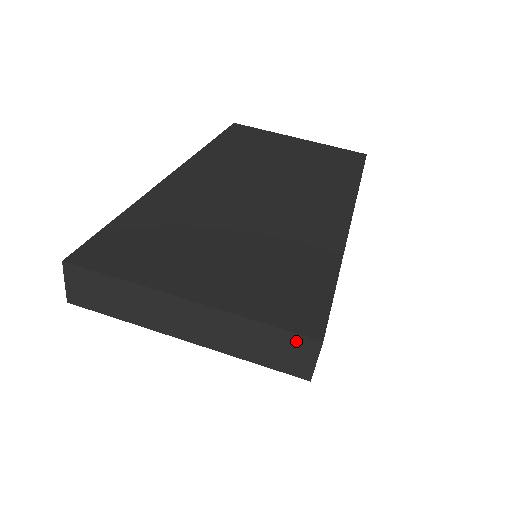
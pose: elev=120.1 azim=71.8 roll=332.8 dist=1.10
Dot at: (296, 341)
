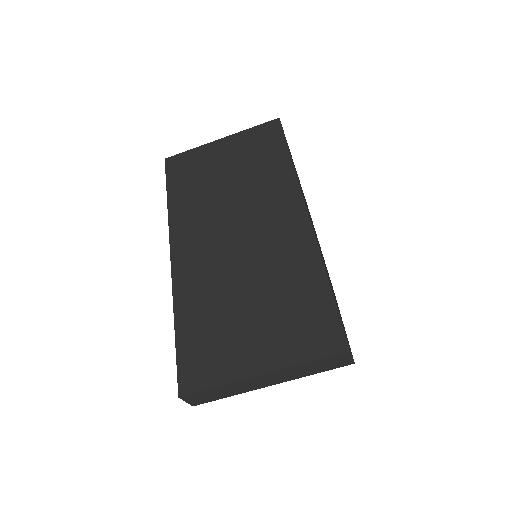
Dot at: (335, 358)
